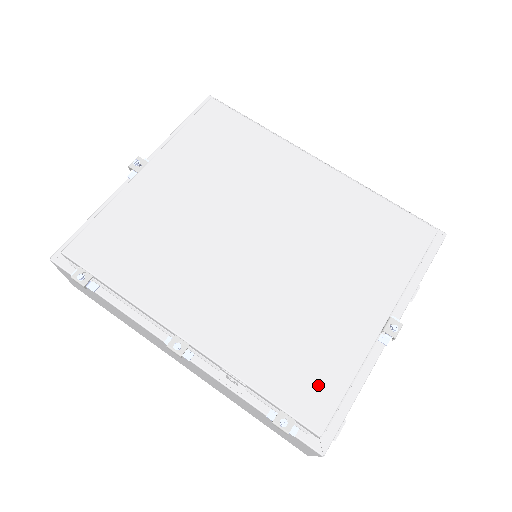
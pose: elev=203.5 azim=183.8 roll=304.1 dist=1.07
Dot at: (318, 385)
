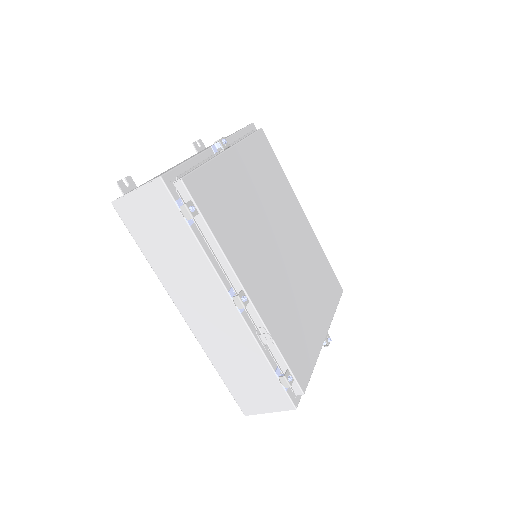
Dot at: (304, 360)
